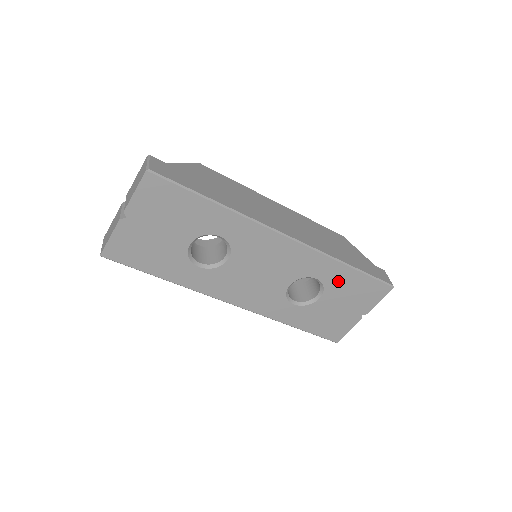
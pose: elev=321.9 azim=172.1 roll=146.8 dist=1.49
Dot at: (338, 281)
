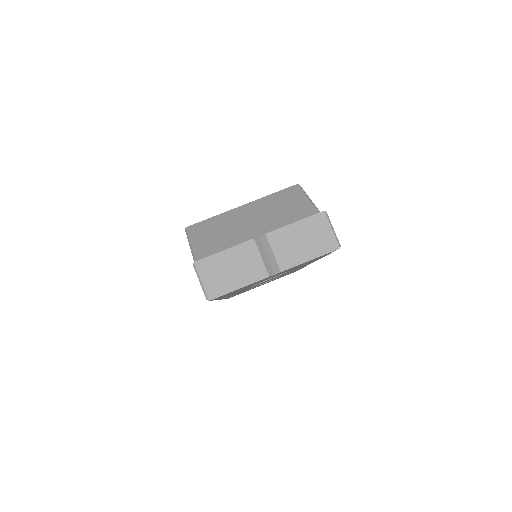
Dot at: occluded
